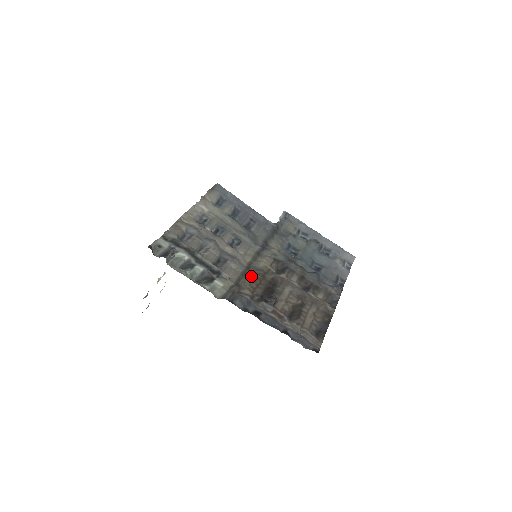
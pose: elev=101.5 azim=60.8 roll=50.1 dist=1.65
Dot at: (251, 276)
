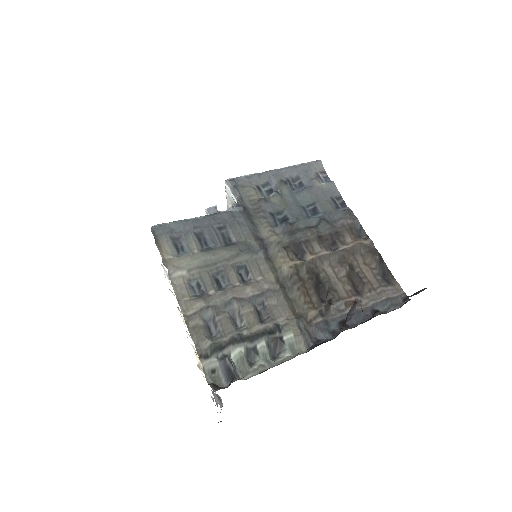
Dot at: (294, 292)
